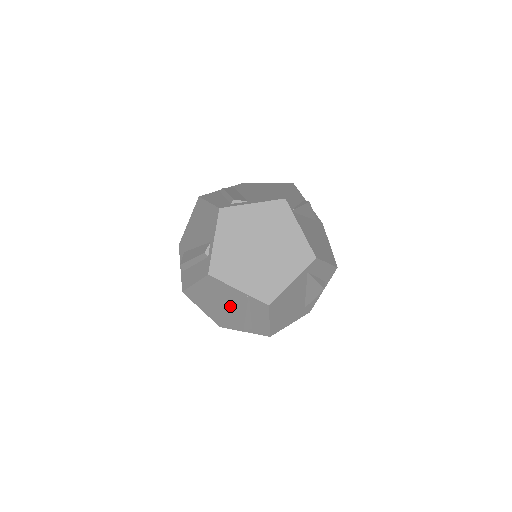
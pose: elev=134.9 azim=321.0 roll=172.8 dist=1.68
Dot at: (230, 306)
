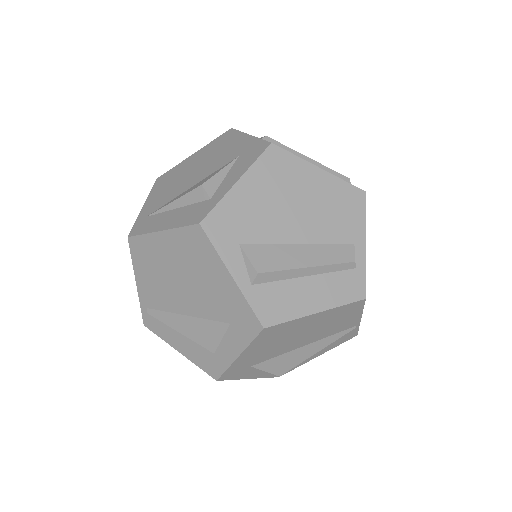
Dot at: (305, 343)
